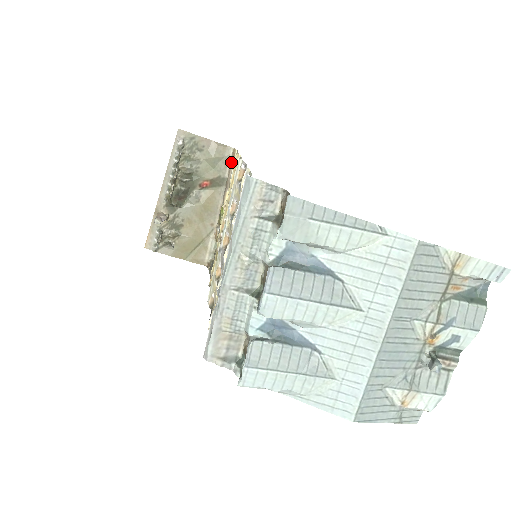
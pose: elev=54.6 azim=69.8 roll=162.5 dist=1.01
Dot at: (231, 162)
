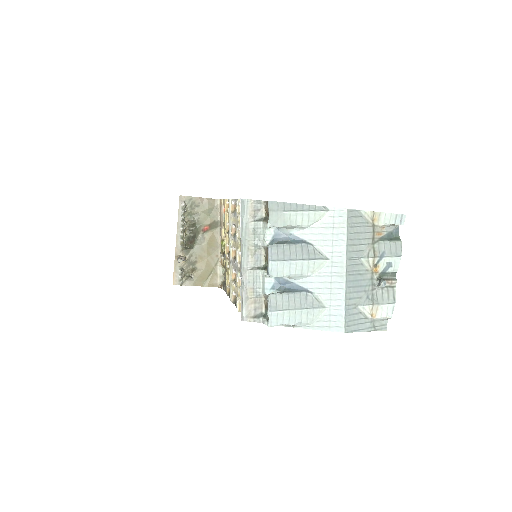
Dot at: (220, 209)
